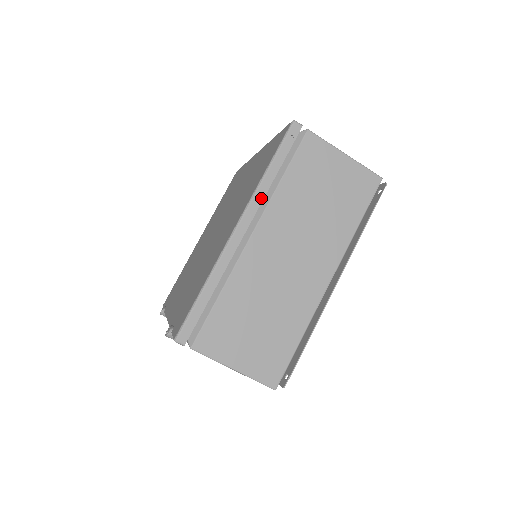
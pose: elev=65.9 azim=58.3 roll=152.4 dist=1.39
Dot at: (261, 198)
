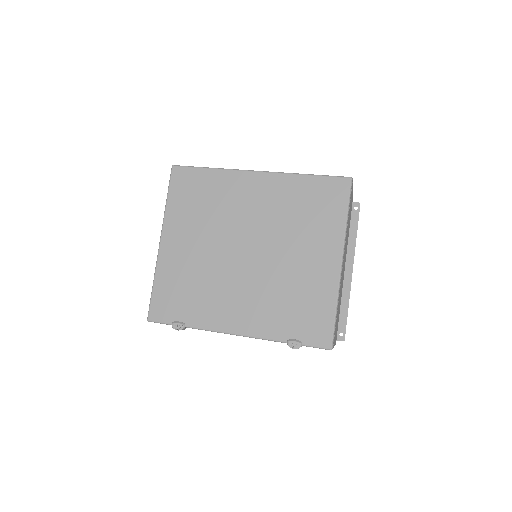
Dot at: occluded
